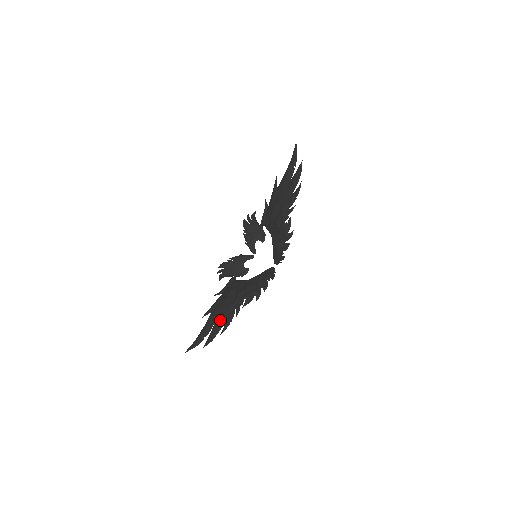
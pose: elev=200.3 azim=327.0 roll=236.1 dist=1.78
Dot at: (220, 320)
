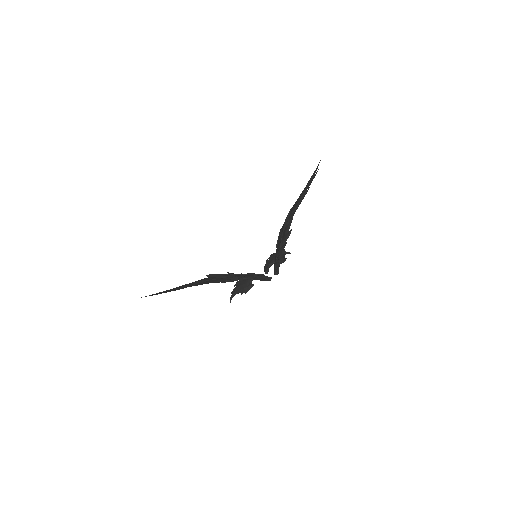
Dot at: occluded
